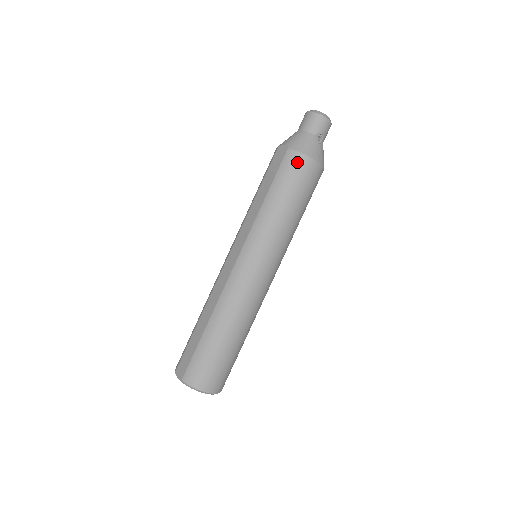
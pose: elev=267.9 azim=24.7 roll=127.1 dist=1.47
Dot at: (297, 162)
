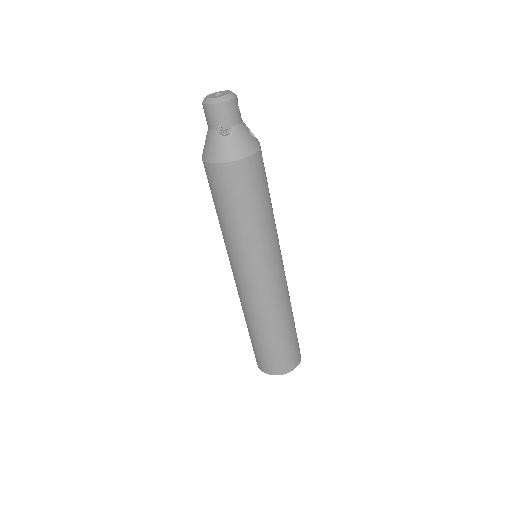
Dot at: (213, 174)
